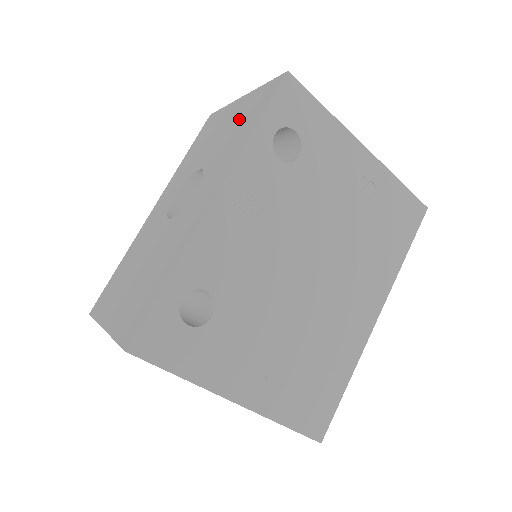
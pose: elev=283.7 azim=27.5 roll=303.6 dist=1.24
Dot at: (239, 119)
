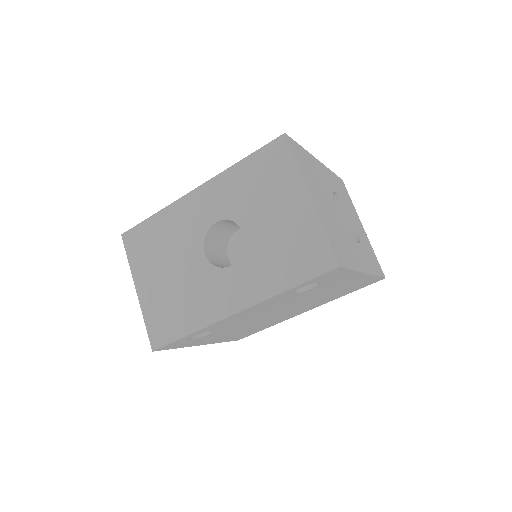
Dot at: (291, 238)
